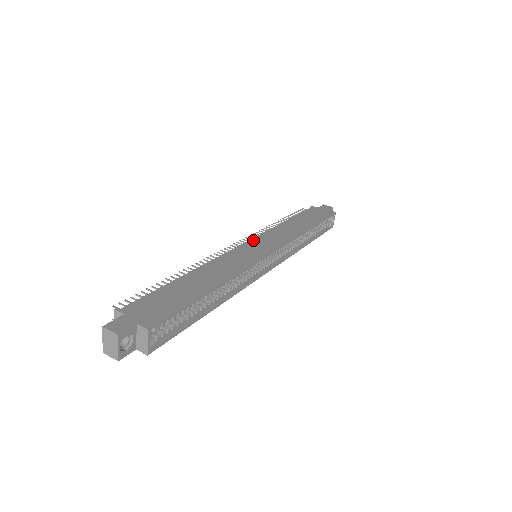
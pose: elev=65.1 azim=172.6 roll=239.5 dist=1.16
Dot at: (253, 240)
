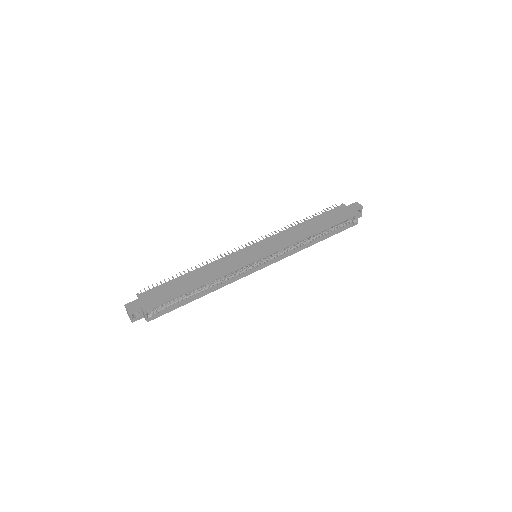
Dot at: (257, 243)
